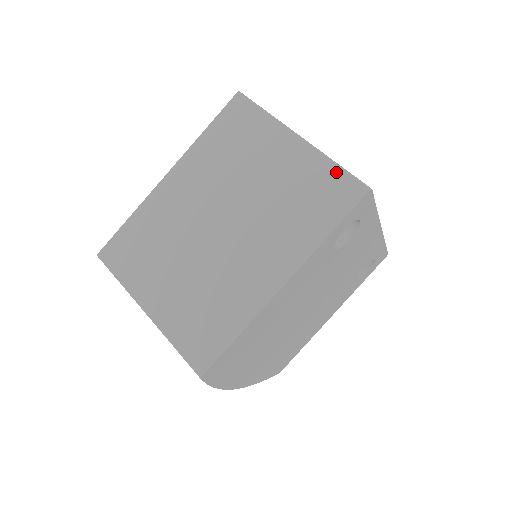
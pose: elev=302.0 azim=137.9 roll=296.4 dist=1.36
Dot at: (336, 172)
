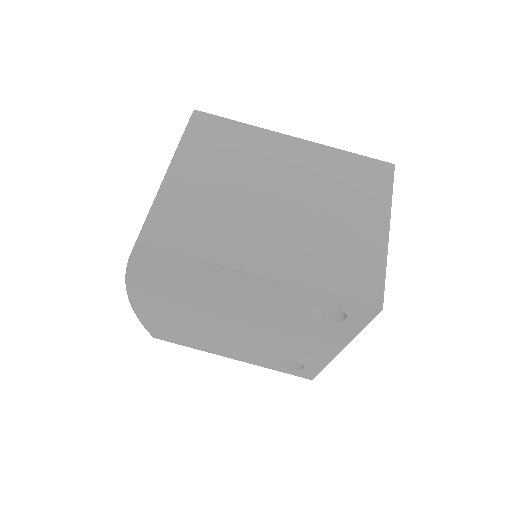
Dot at: (379, 273)
